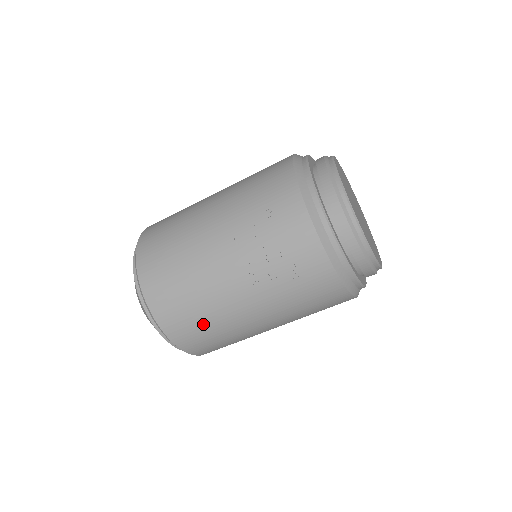
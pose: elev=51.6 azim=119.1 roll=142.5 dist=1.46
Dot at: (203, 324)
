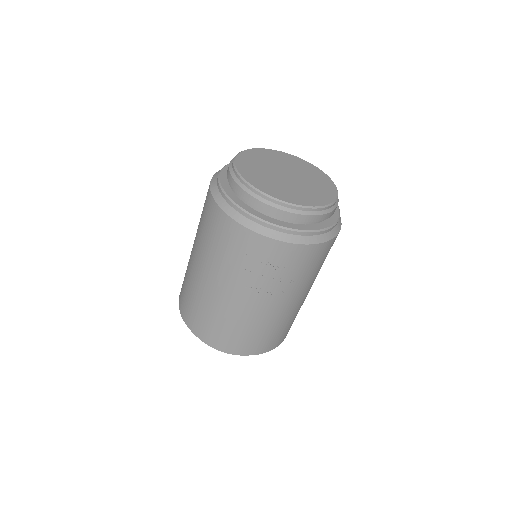
Dot at: (278, 331)
